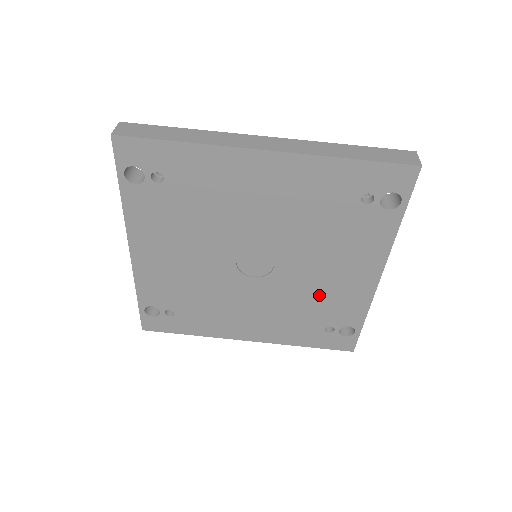
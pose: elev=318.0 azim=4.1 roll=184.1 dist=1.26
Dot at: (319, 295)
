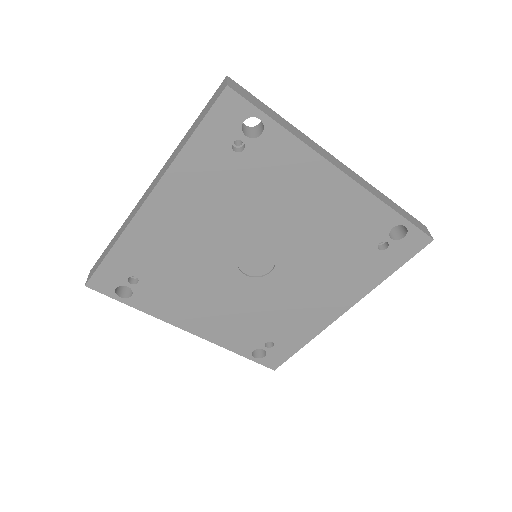
Dot at: (329, 234)
